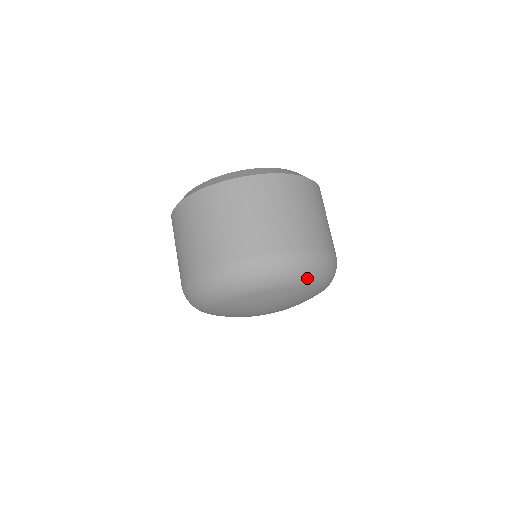
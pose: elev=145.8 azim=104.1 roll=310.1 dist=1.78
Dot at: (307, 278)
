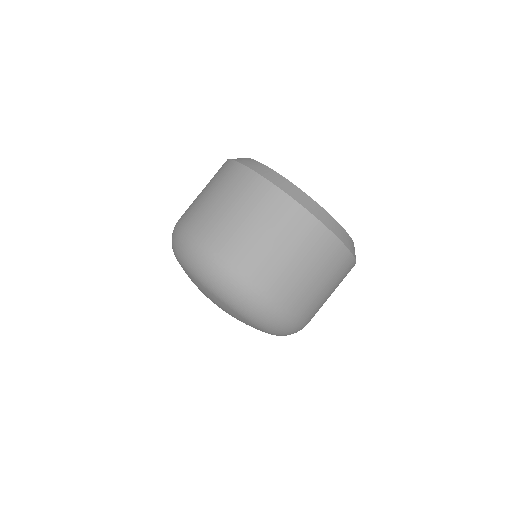
Dot at: (234, 304)
